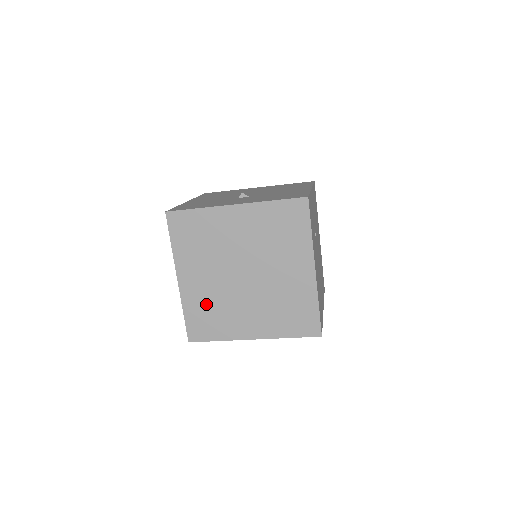
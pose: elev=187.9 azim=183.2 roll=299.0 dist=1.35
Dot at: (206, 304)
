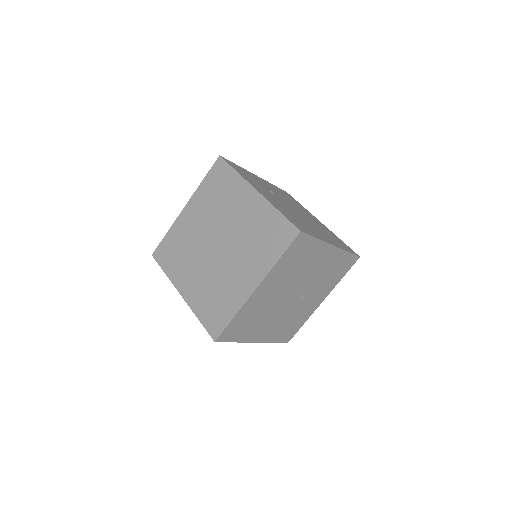
Dot at: (208, 294)
